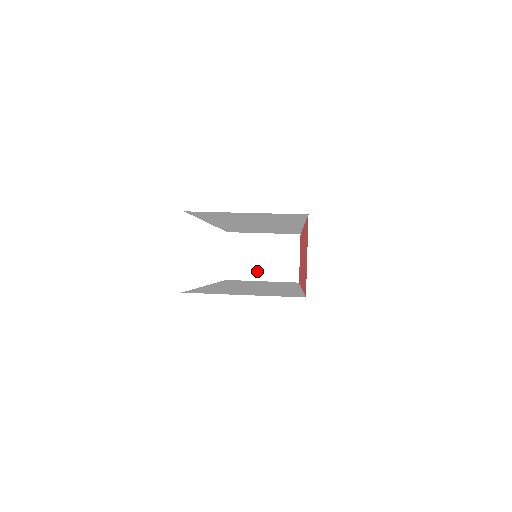
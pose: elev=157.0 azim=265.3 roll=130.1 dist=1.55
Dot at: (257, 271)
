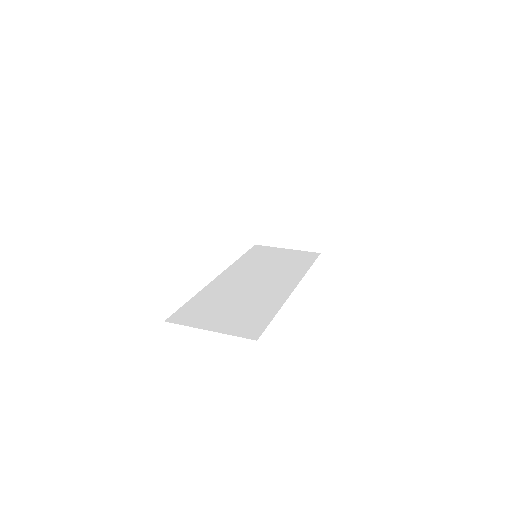
Dot at: (282, 239)
